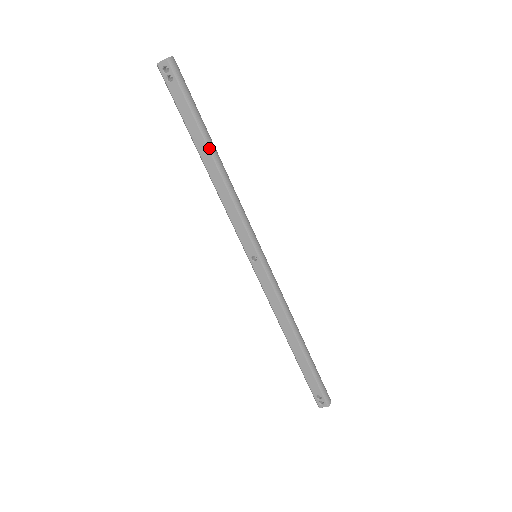
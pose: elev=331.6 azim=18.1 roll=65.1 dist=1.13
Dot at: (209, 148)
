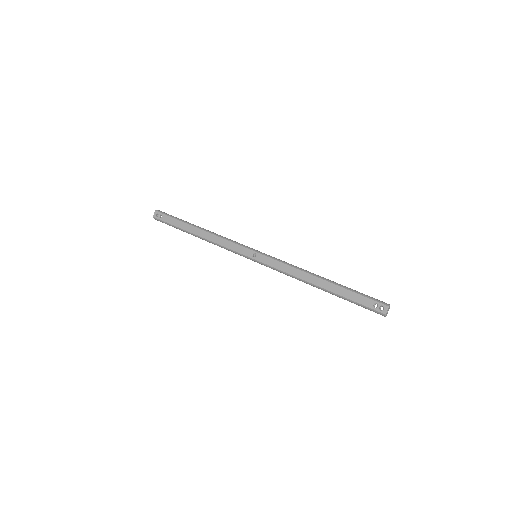
Dot at: (194, 226)
